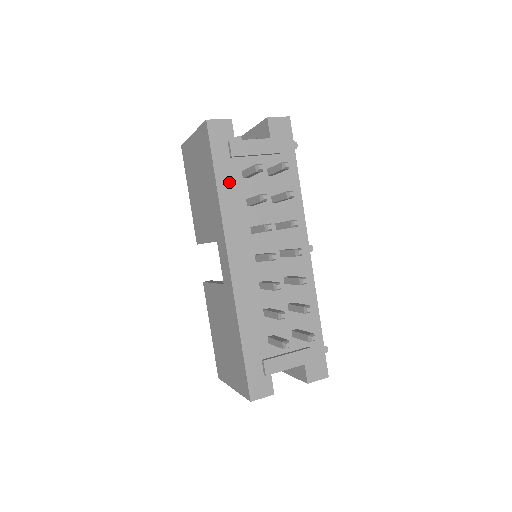
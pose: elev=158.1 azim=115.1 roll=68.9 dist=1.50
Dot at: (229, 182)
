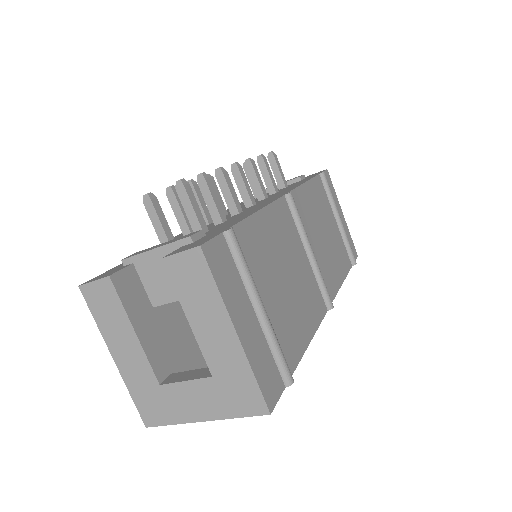
Dot at: occluded
